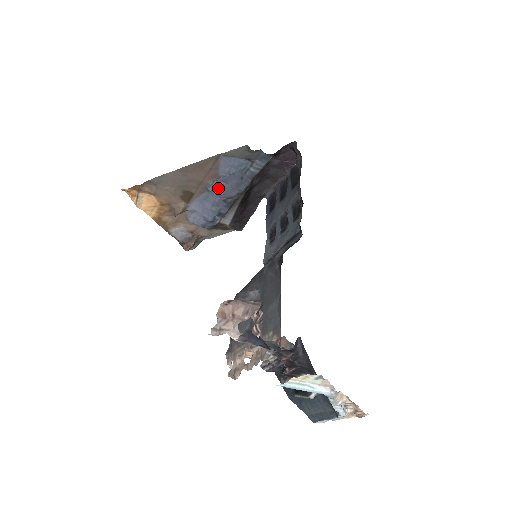
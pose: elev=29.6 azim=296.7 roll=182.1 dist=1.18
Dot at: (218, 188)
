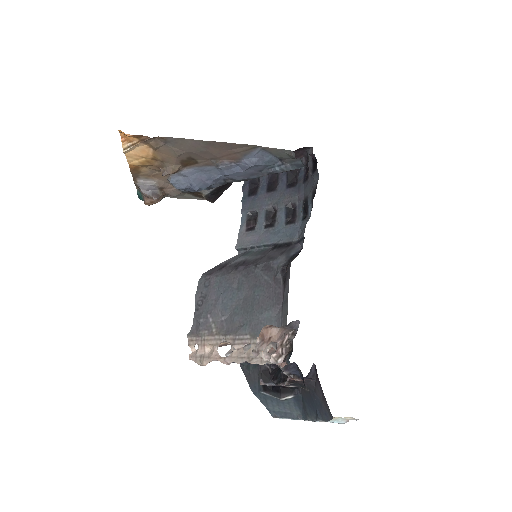
Dot at: (230, 169)
